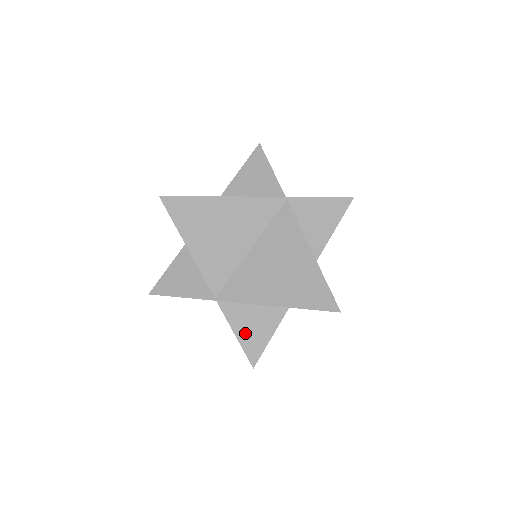
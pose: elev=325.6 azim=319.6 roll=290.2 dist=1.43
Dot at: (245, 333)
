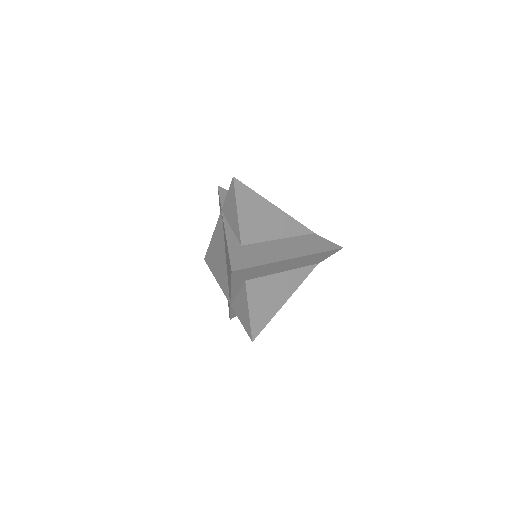
Dot at: (243, 318)
